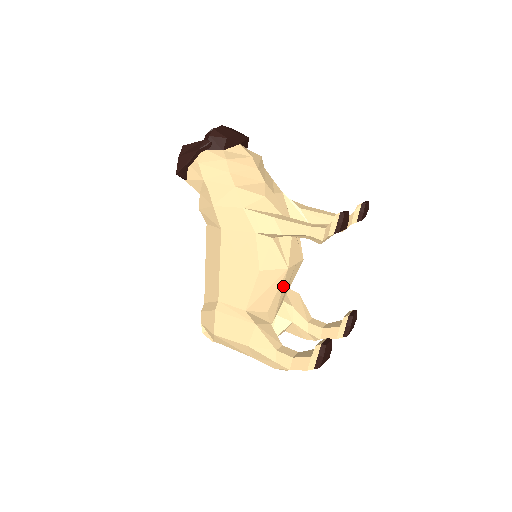
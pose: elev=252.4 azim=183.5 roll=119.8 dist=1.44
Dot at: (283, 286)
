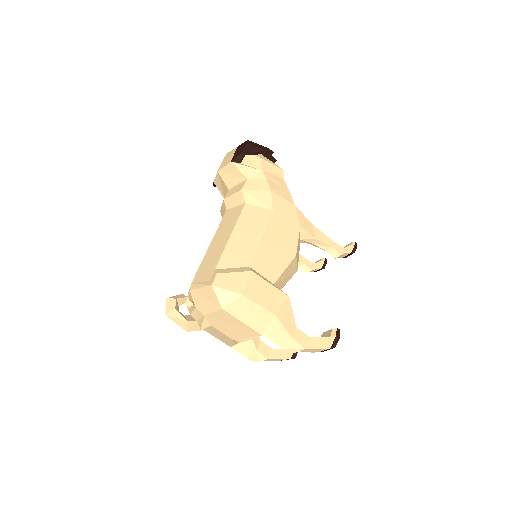
Dot at: (284, 285)
